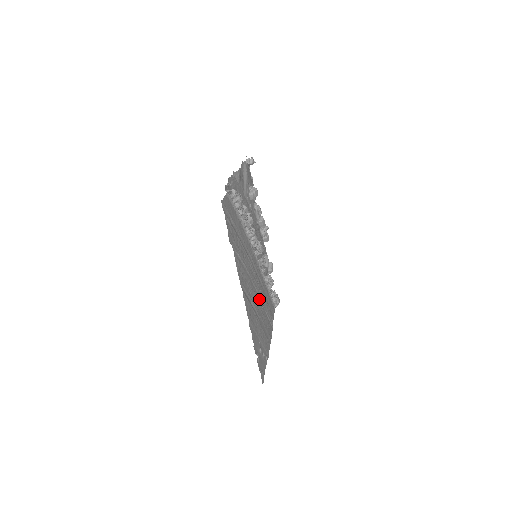
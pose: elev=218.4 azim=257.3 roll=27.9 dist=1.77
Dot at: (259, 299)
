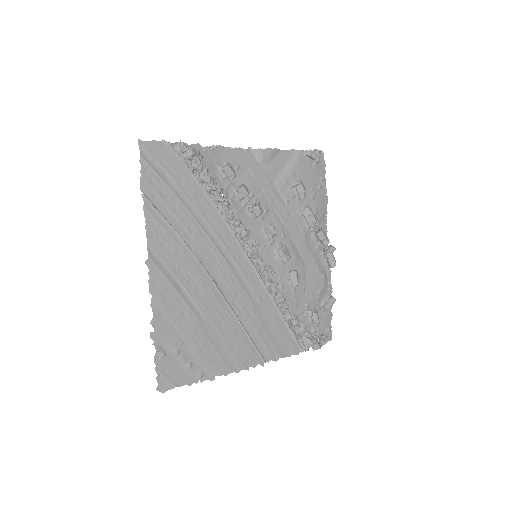
Dot at: (222, 300)
